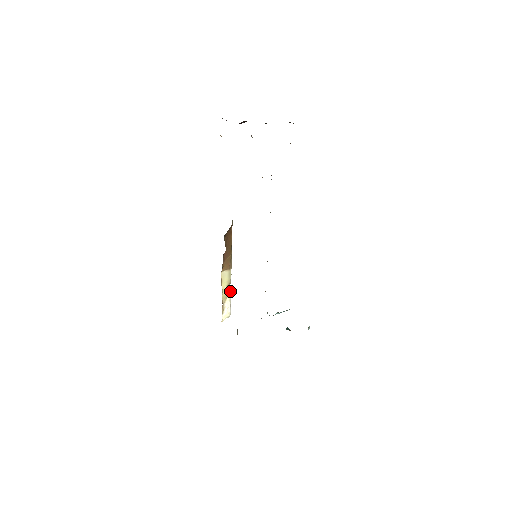
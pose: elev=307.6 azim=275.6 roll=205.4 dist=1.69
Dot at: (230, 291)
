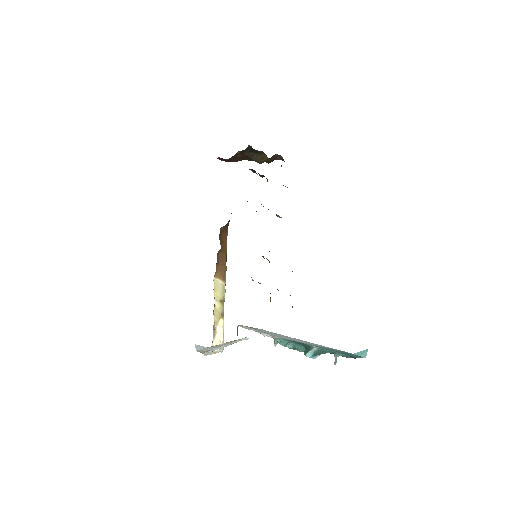
Dot at: (223, 315)
